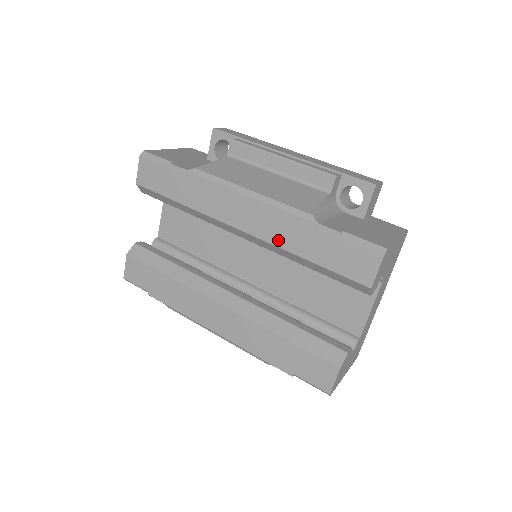
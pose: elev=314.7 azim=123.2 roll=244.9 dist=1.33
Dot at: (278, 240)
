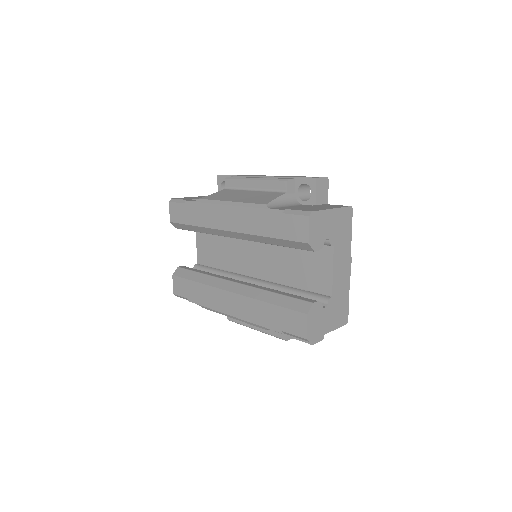
Dot at: (250, 229)
